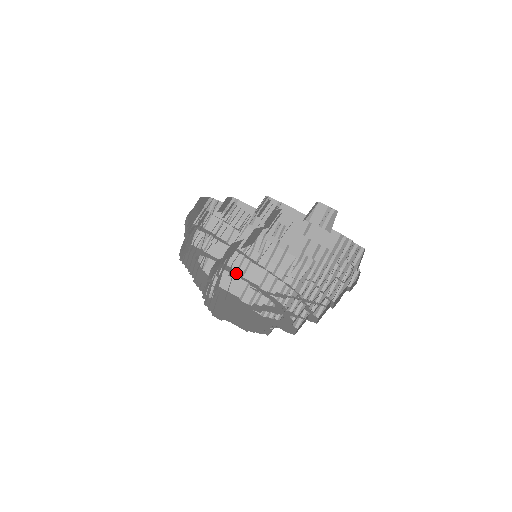
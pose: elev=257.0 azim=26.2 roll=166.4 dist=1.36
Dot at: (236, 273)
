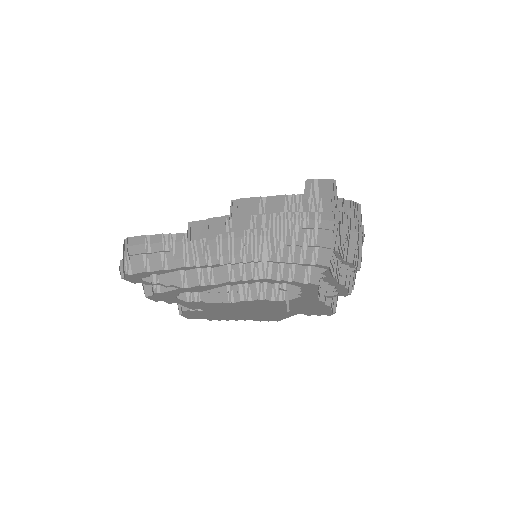
Dot at: (207, 287)
